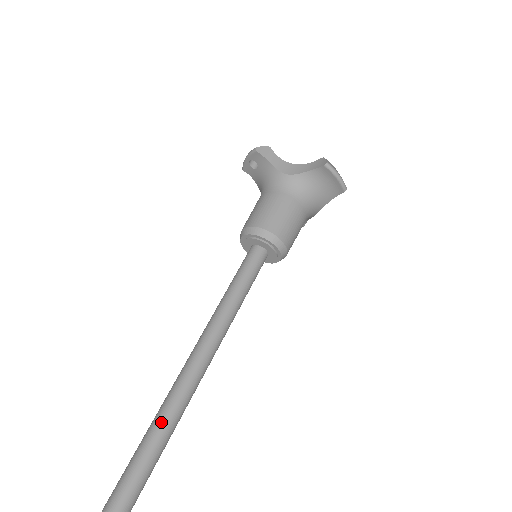
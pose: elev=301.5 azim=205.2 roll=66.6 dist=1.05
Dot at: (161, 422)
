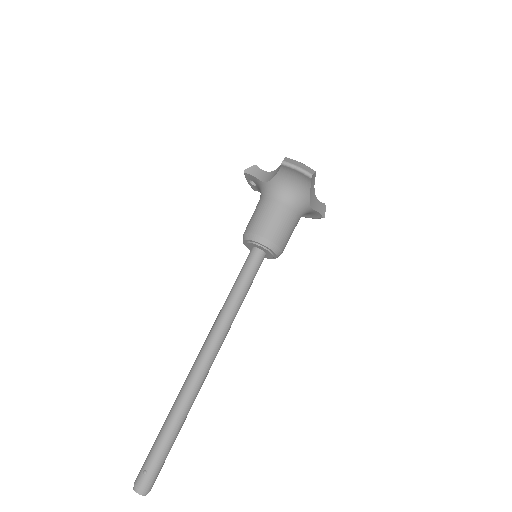
Dot at: (181, 393)
